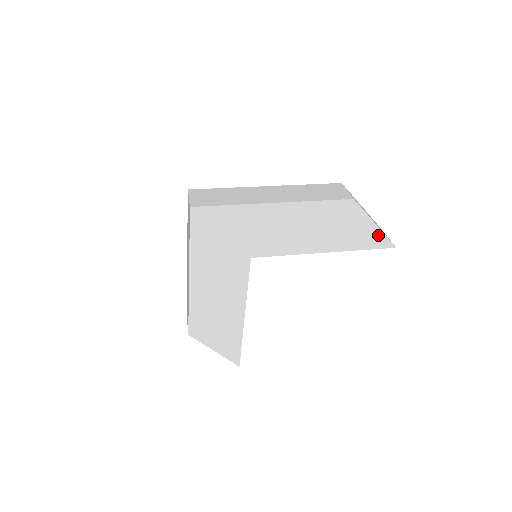
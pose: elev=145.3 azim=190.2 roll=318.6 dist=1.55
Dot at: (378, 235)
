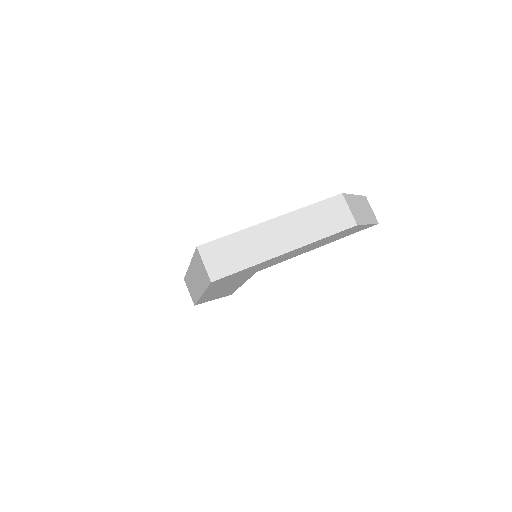
Dot at: (367, 226)
